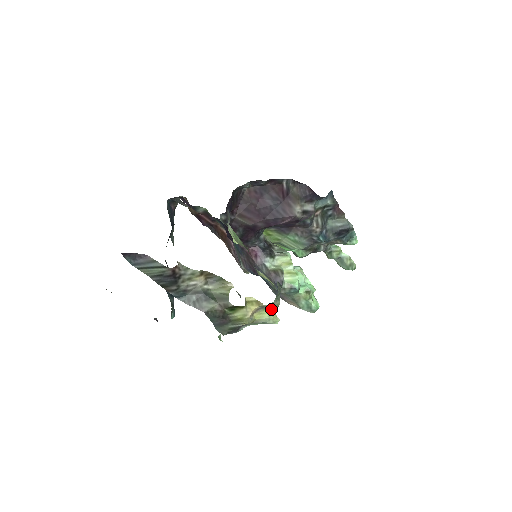
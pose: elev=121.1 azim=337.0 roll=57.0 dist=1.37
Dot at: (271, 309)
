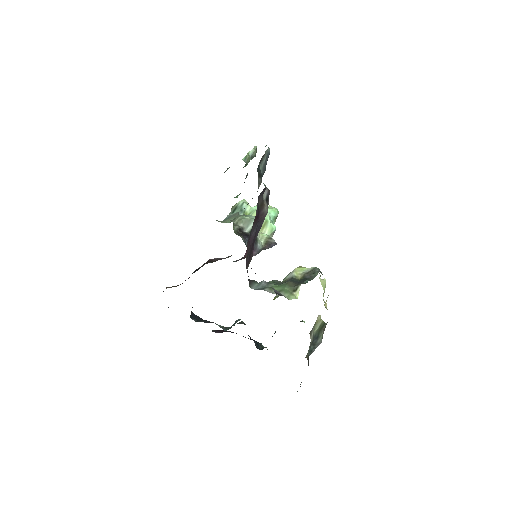
Dot at: occluded
